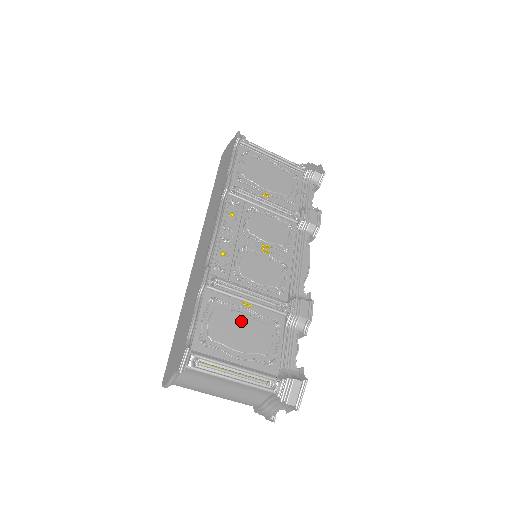
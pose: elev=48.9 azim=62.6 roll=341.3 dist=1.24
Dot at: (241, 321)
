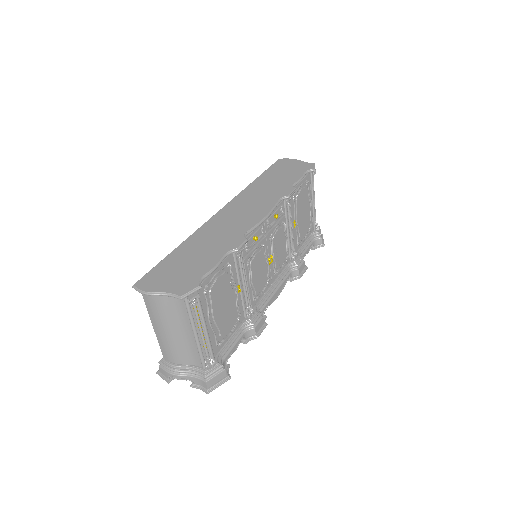
Dot at: (229, 297)
